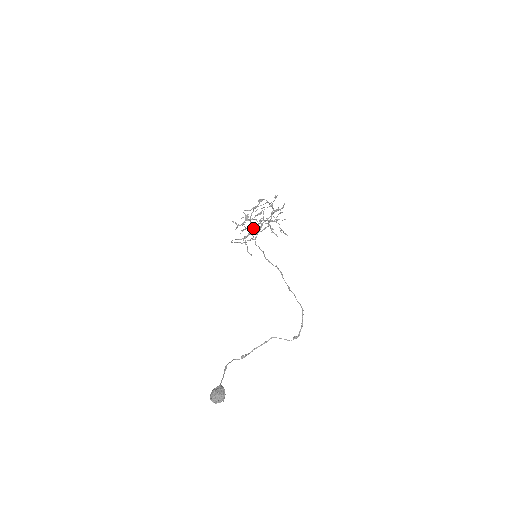
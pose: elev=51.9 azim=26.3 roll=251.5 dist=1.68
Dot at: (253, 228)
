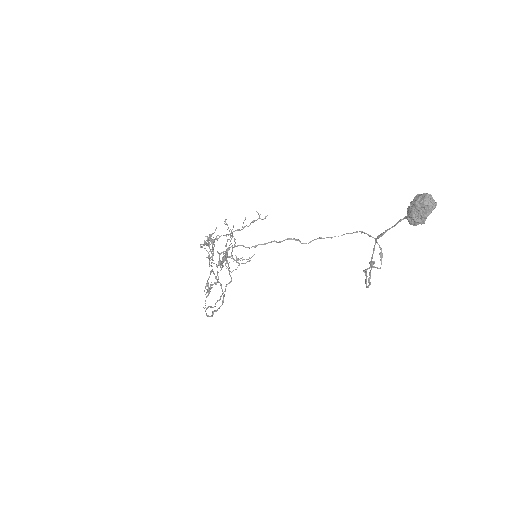
Dot at: (221, 264)
